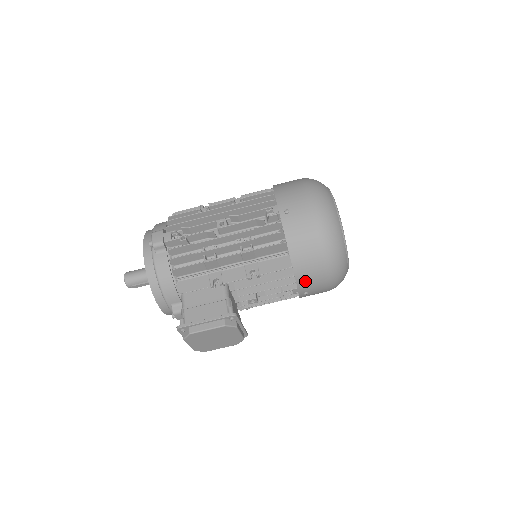
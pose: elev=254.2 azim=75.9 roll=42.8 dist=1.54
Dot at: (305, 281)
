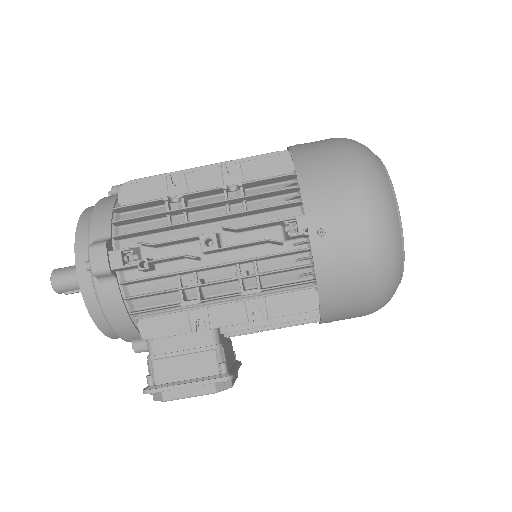
Dot at: (334, 320)
